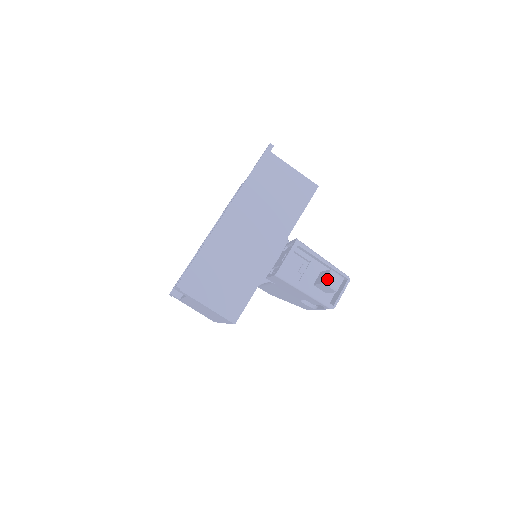
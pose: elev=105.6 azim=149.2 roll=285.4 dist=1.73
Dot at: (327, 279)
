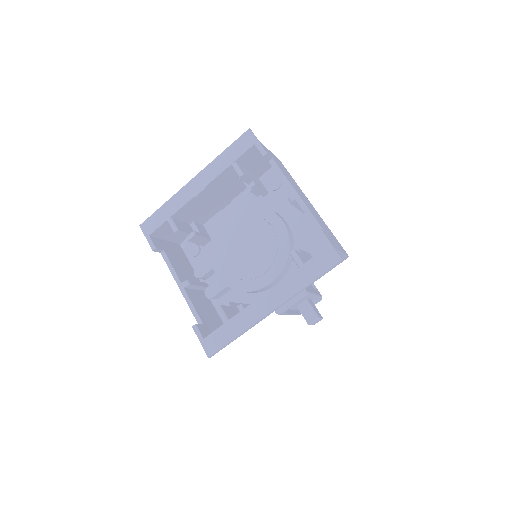
Dot at: occluded
